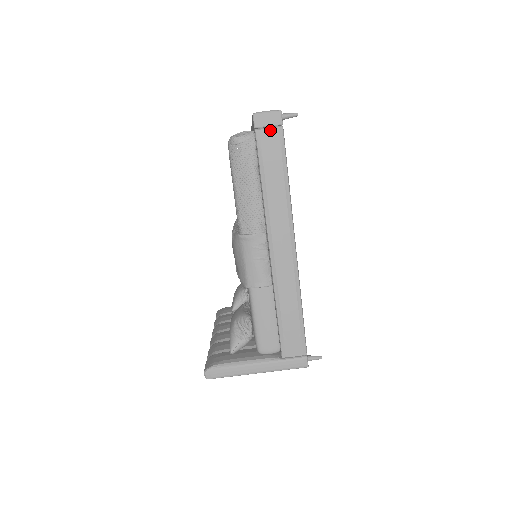
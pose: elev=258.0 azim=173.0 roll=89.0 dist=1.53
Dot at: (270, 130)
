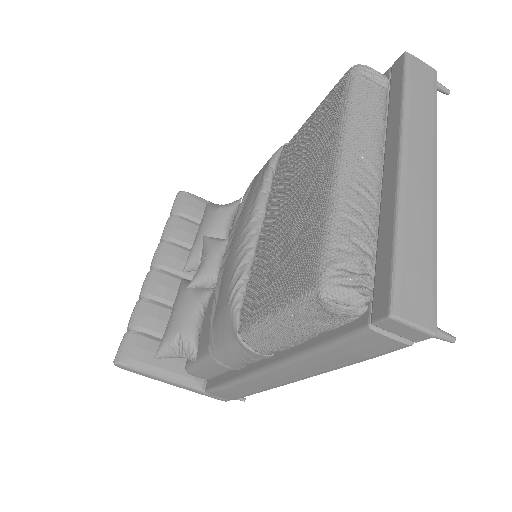
Dot at: (390, 340)
